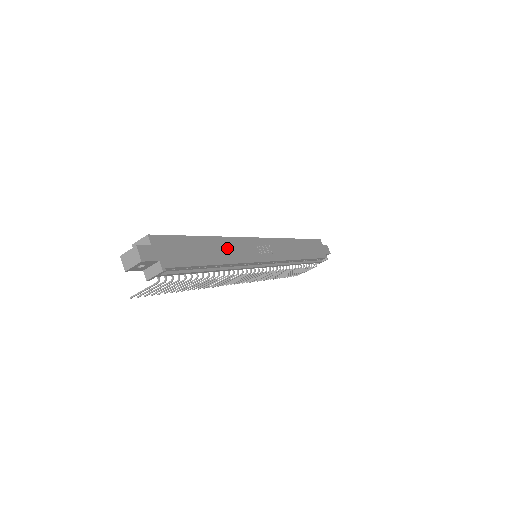
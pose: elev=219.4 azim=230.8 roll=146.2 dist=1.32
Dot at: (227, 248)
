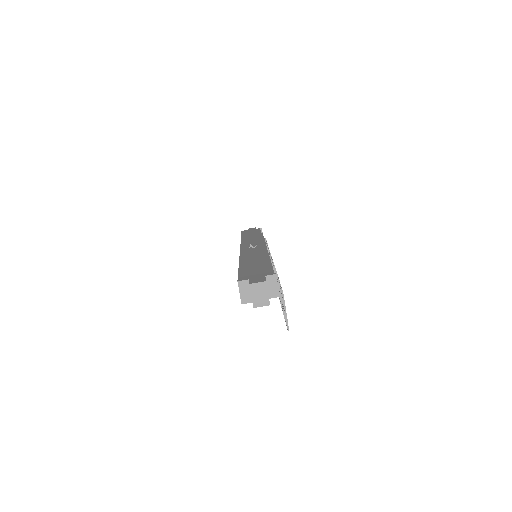
Dot at: (251, 257)
